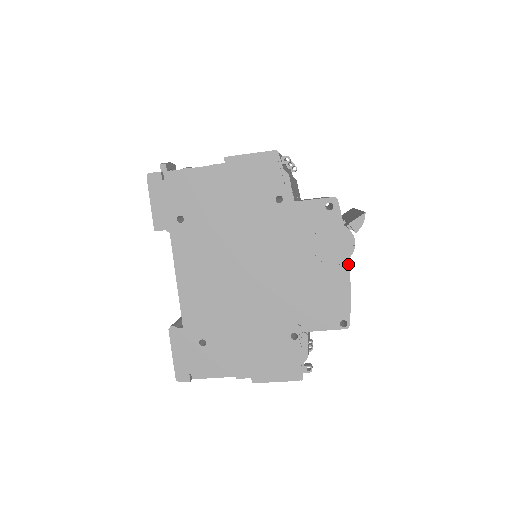
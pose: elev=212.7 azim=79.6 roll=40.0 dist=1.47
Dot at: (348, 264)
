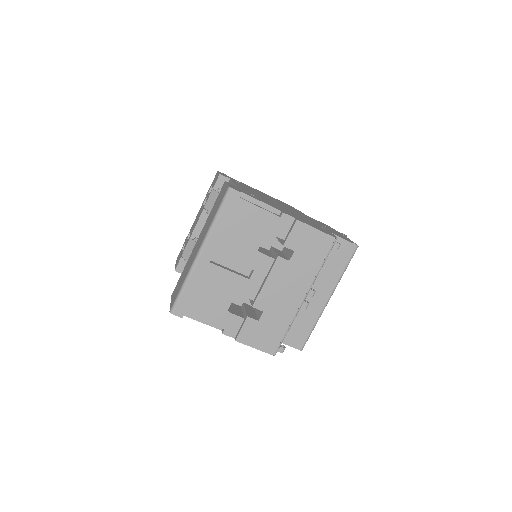
Dot at: (345, 236)
